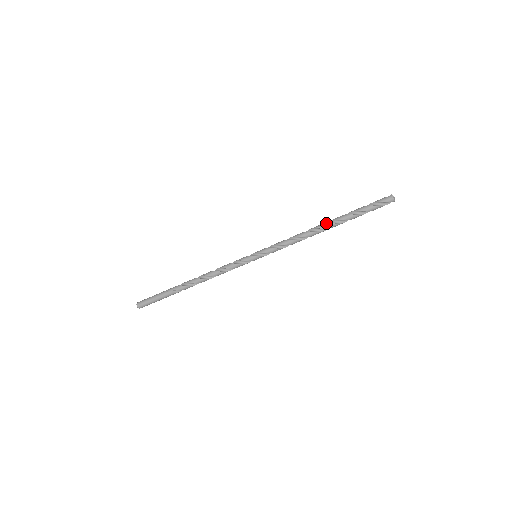
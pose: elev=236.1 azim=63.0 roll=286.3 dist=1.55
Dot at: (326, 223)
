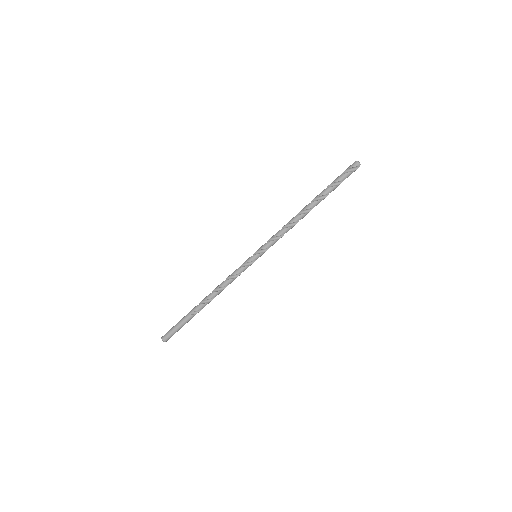
Dot at: occluded
